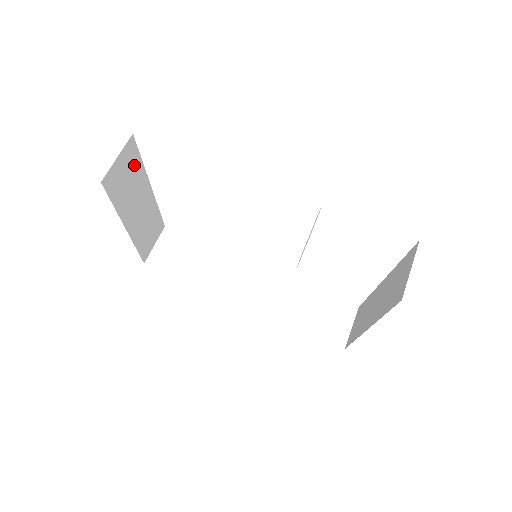
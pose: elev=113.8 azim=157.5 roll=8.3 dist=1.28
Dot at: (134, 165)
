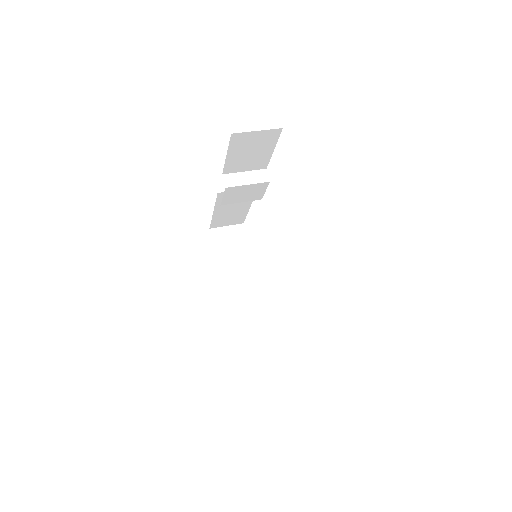
Dot at: (241, 244)
